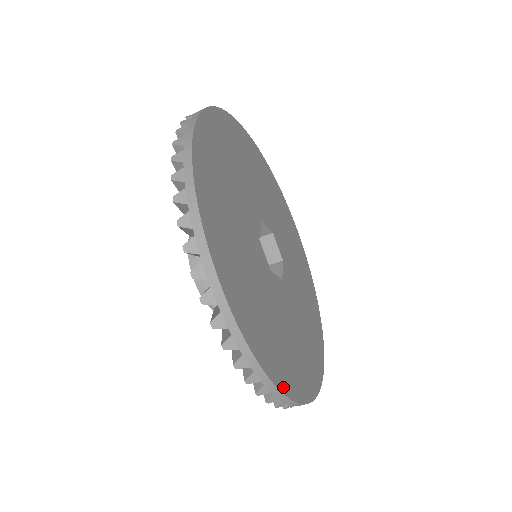
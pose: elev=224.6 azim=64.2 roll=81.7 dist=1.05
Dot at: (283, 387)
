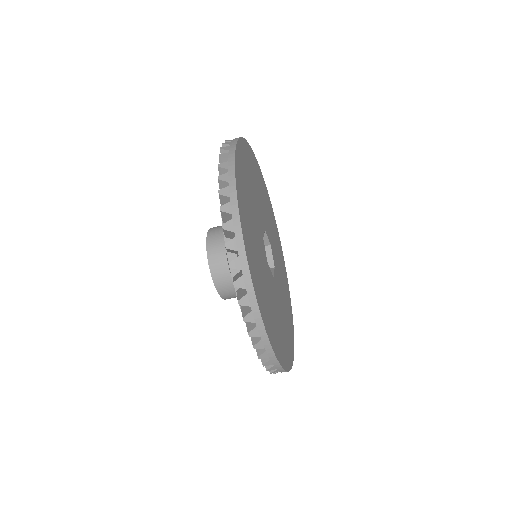
Dot at: (292, 360)
